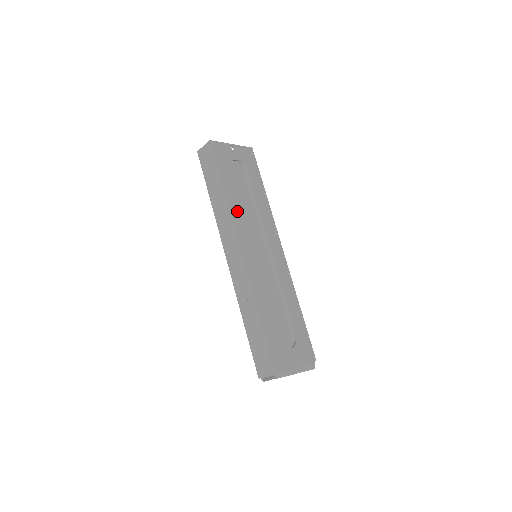
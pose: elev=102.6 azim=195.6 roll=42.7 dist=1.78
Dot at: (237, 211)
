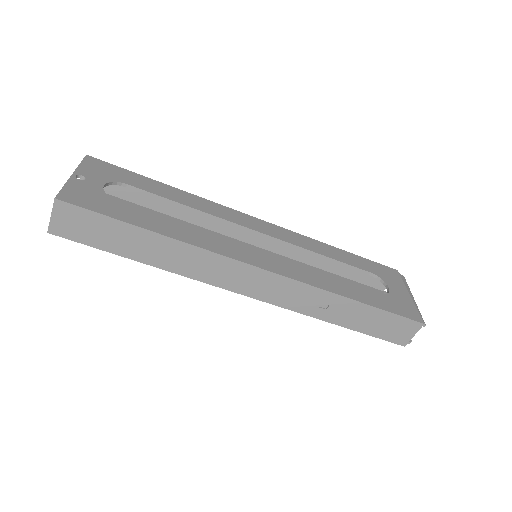
Dot at: (196, 237)
